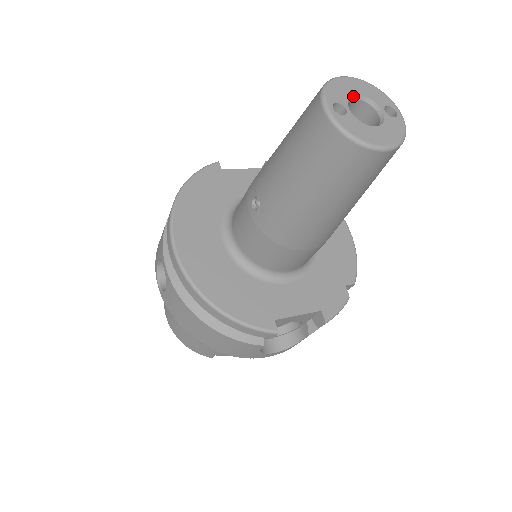
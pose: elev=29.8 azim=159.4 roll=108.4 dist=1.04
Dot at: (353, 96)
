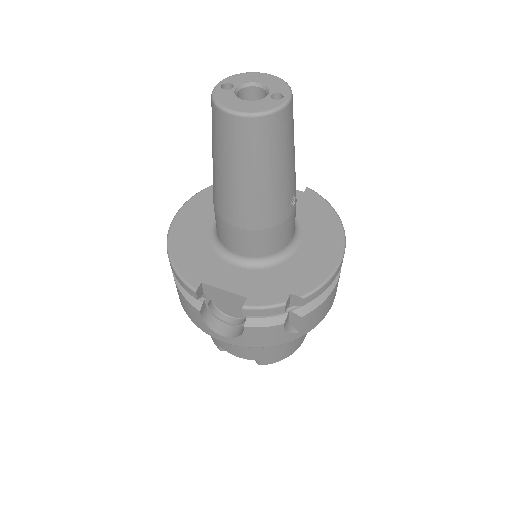
Dot at: (253, 83)
